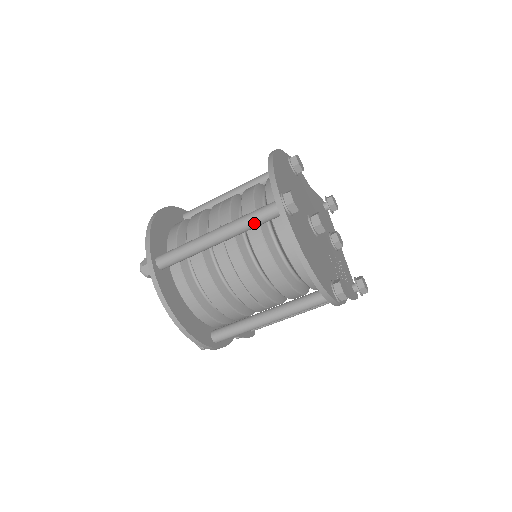
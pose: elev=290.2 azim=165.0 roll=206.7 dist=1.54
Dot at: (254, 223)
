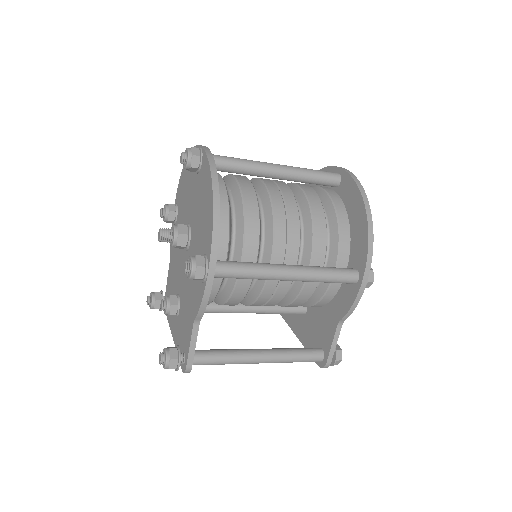
Dot at: (316, 174)
